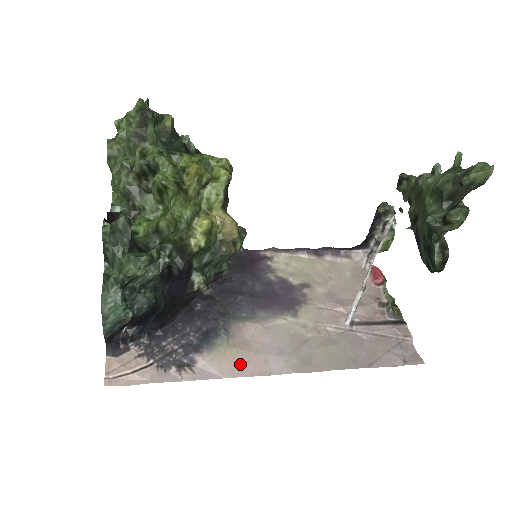
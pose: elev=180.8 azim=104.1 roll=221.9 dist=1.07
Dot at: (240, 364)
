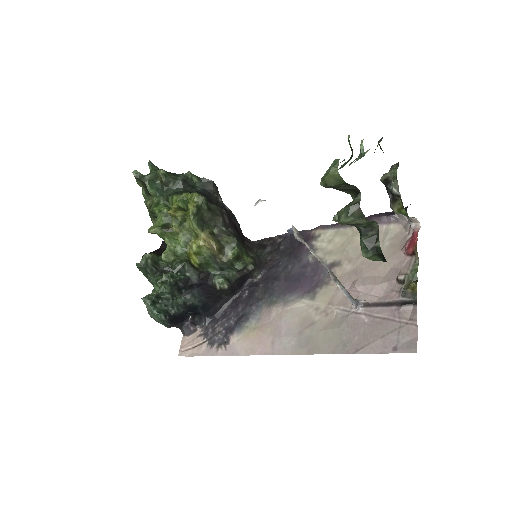
Dot at: (254, 344)
